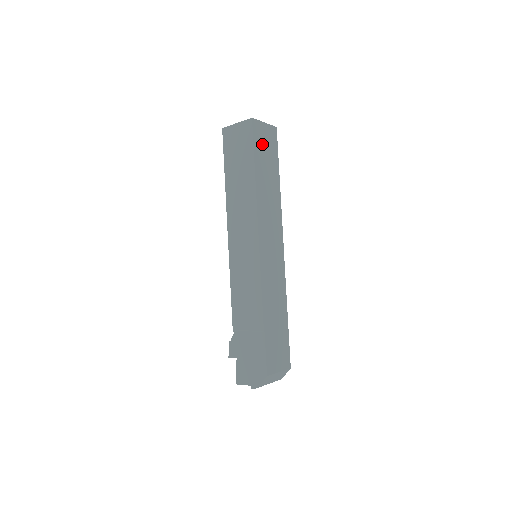
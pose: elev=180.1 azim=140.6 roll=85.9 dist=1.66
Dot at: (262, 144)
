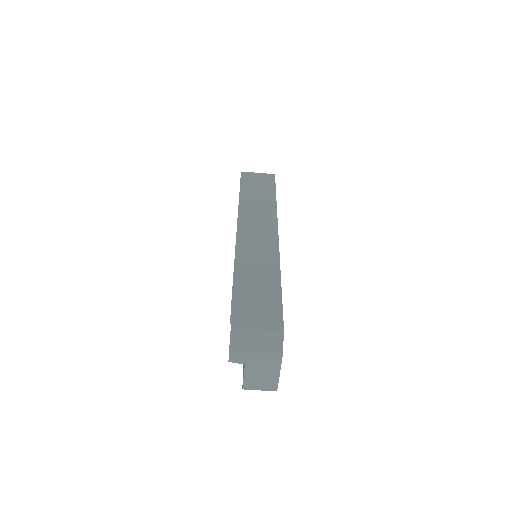
Dot at: (253, 182)
